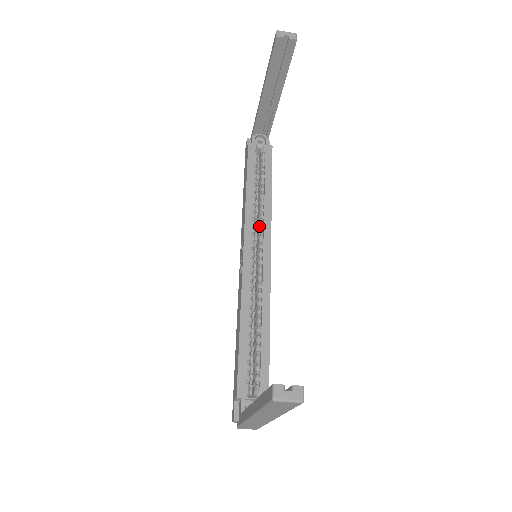
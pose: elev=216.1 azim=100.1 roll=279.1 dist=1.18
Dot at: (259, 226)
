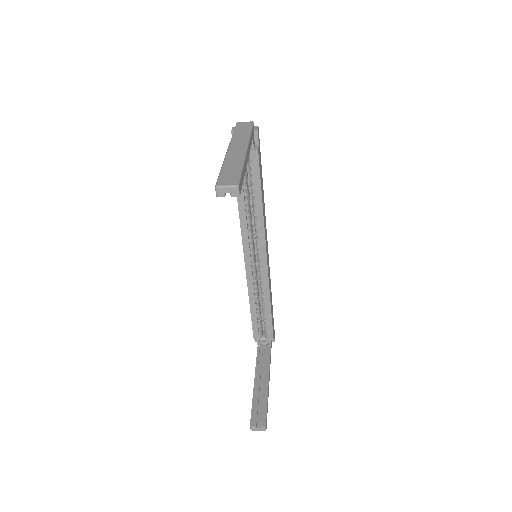
Dot at: (255, 234)
